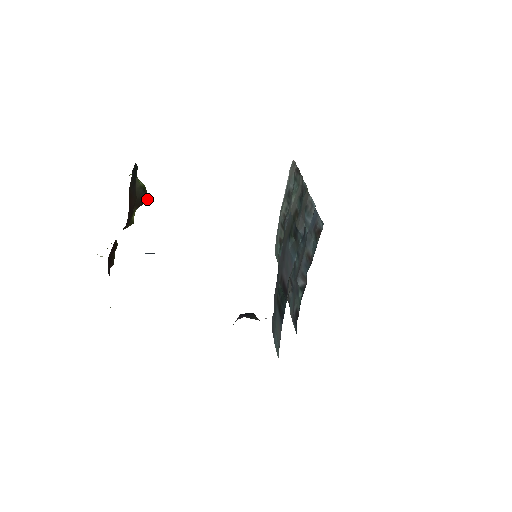
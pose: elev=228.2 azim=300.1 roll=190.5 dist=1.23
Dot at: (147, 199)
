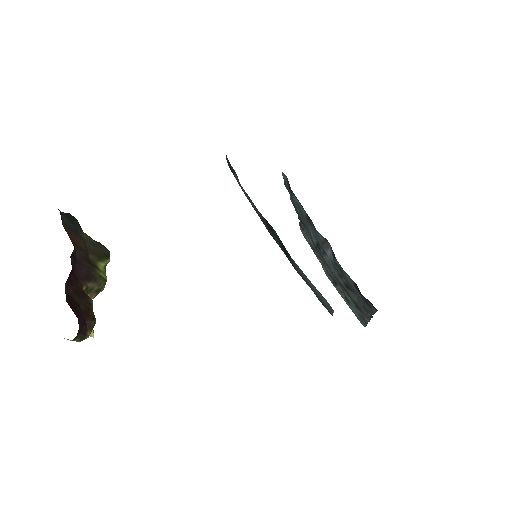
Dot at: (106, 251)
